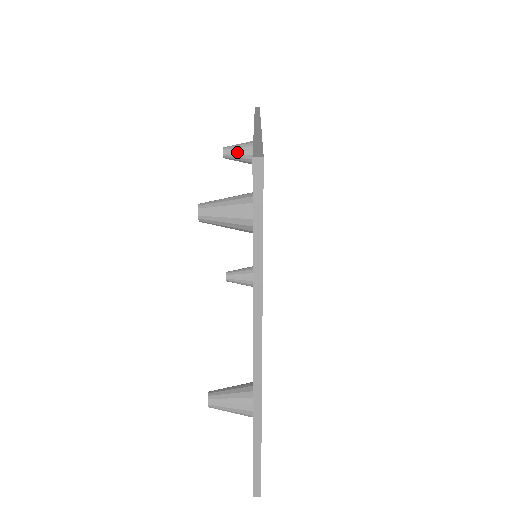
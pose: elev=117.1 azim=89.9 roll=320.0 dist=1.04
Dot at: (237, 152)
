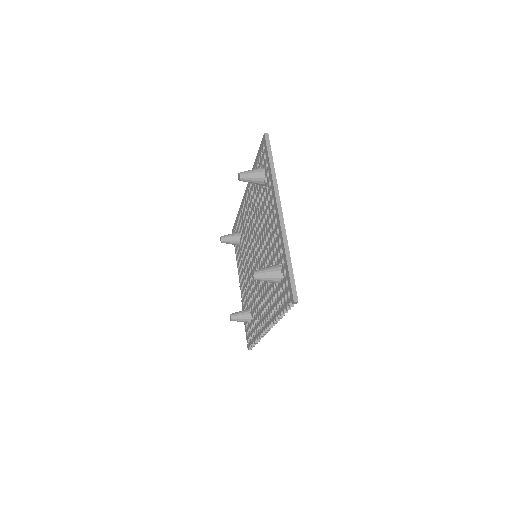
Dot at: (230, 236)
